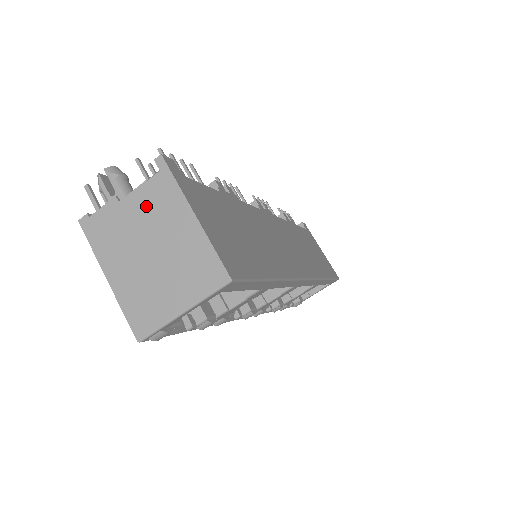
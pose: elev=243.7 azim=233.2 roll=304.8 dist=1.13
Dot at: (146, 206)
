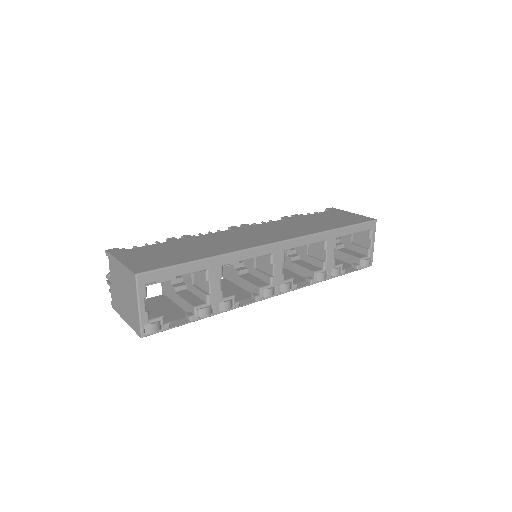
Dot at: (114, 276)
